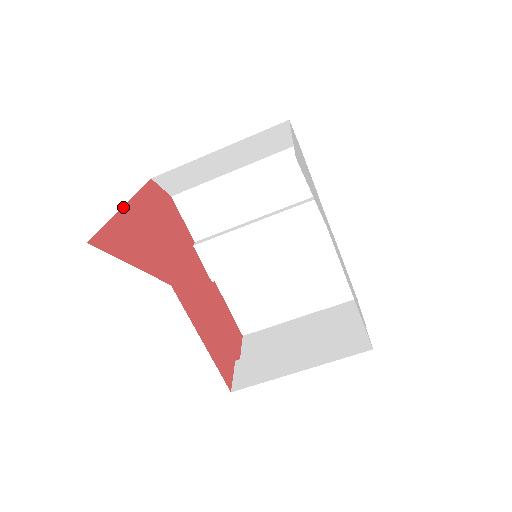
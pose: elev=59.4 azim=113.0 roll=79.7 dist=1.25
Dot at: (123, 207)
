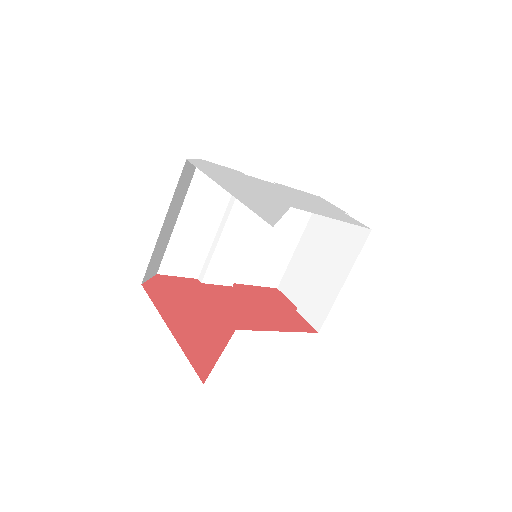
Dot at: (171, 332)
